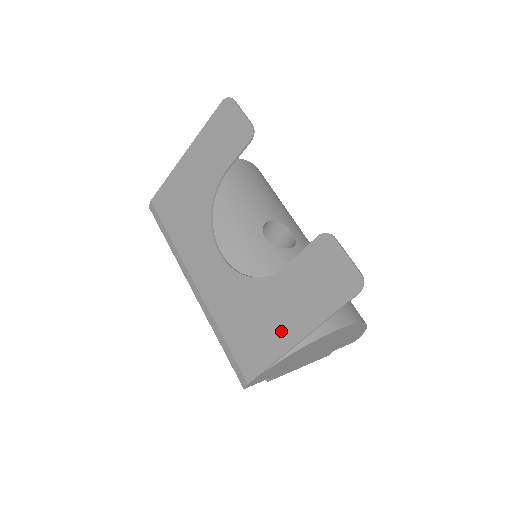
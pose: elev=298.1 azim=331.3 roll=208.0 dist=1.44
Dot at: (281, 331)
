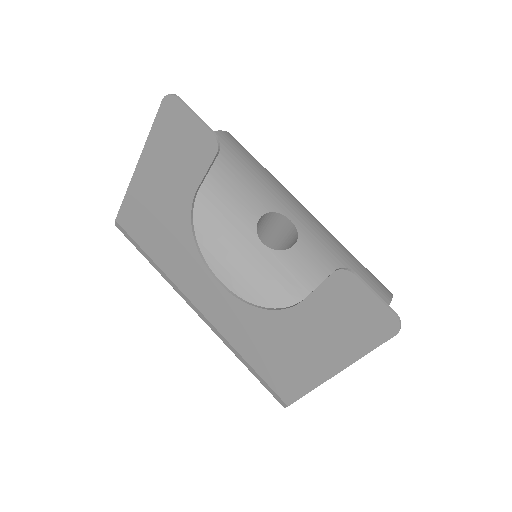
Dot at: (312, 364)
